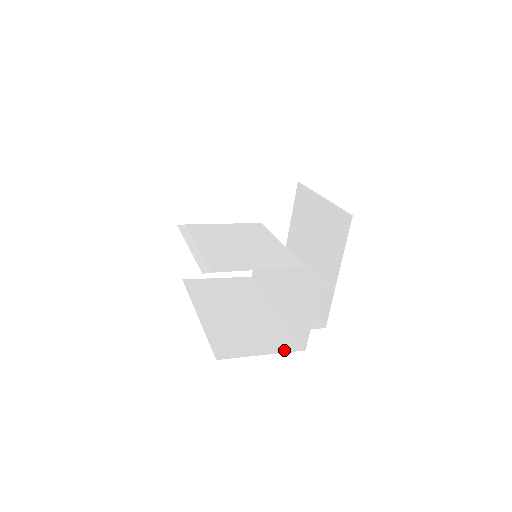
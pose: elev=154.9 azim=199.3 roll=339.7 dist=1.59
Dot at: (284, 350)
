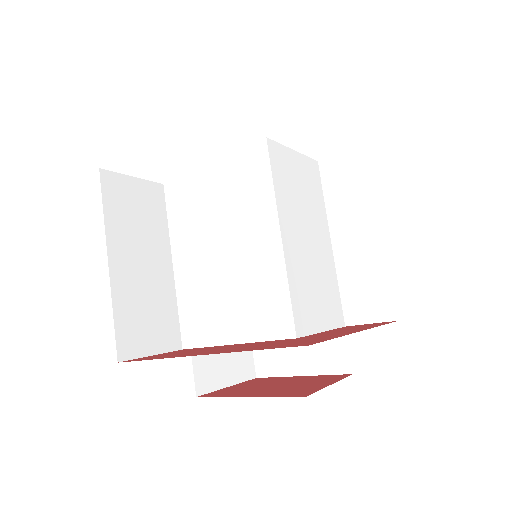
Dot at: (326, 370)
